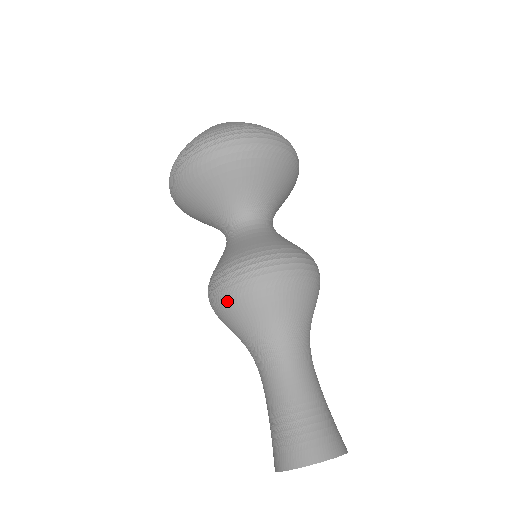
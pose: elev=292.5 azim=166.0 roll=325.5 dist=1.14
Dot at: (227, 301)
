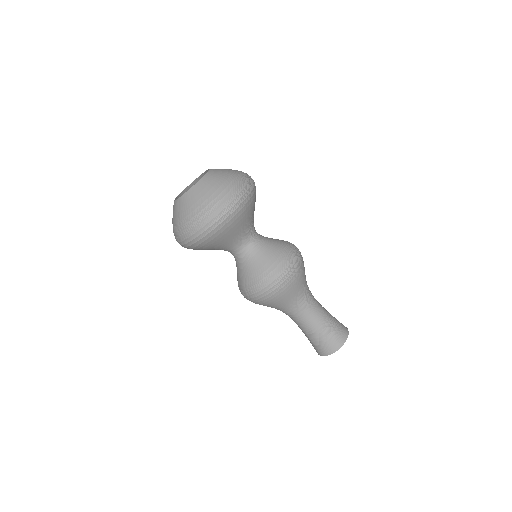
Dot at: occluded
